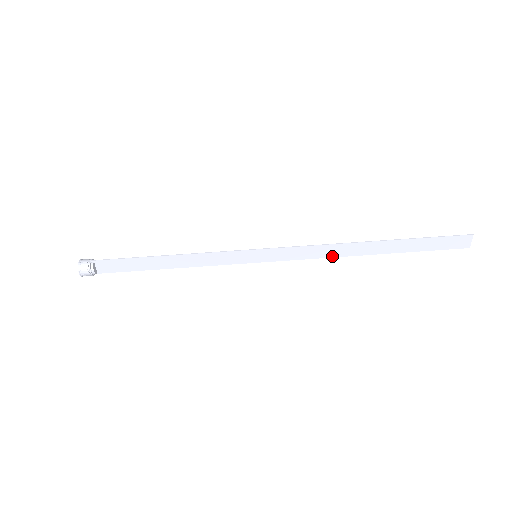
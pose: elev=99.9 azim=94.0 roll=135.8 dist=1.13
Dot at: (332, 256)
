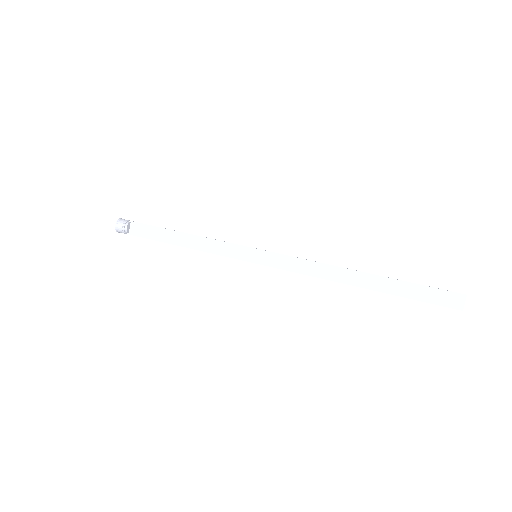
Dot at: (323, 277)
